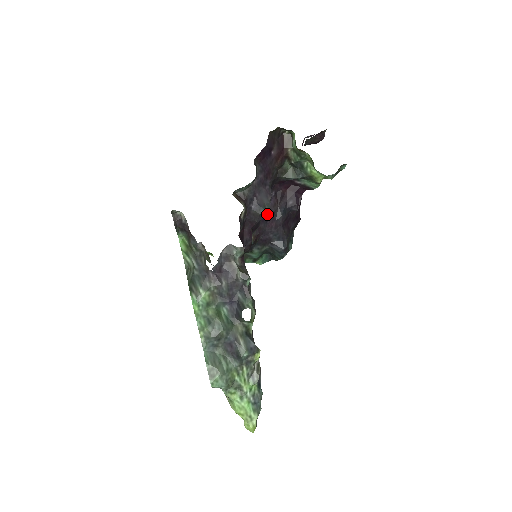
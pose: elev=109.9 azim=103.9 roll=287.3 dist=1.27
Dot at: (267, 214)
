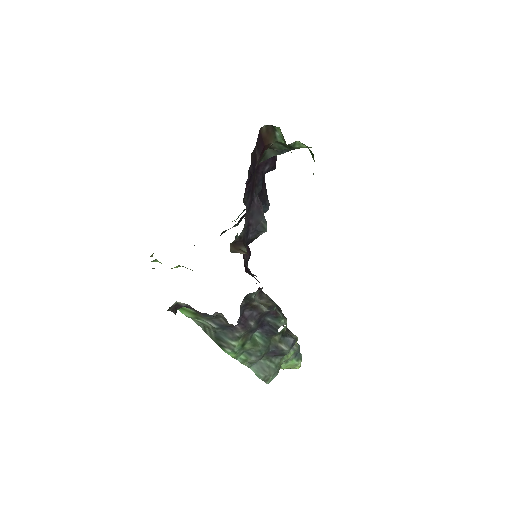
Dot at: occluded
